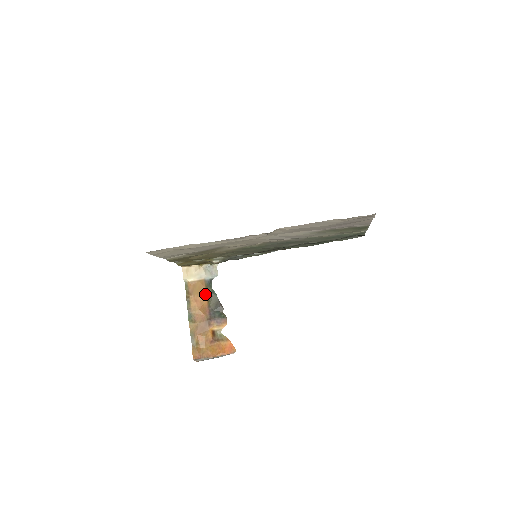
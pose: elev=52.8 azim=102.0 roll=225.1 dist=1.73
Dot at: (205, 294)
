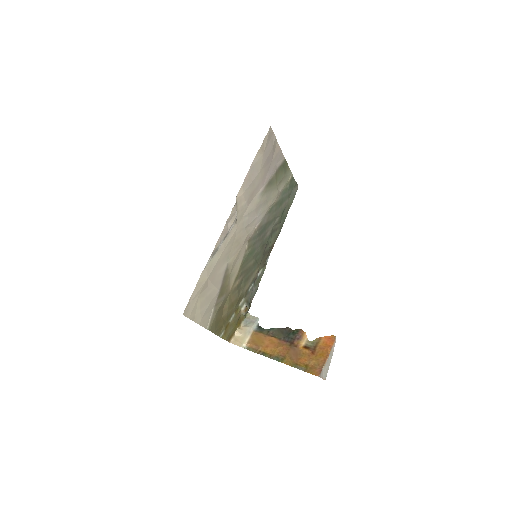
Dot at: (266, 336)
